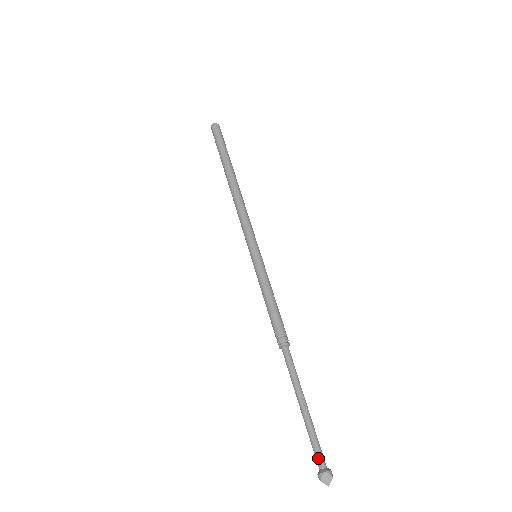
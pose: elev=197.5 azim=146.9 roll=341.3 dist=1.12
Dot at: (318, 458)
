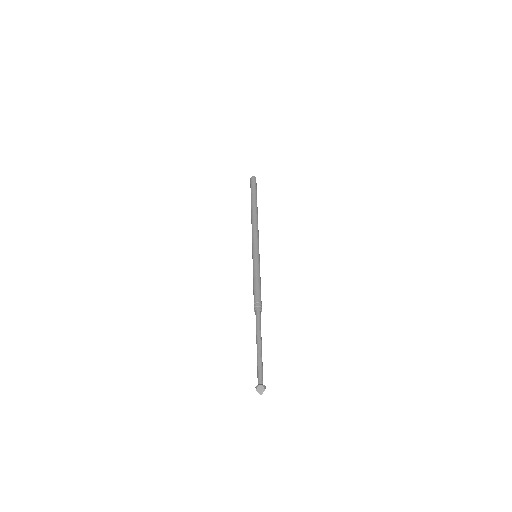
Dot at: (259, 377)
